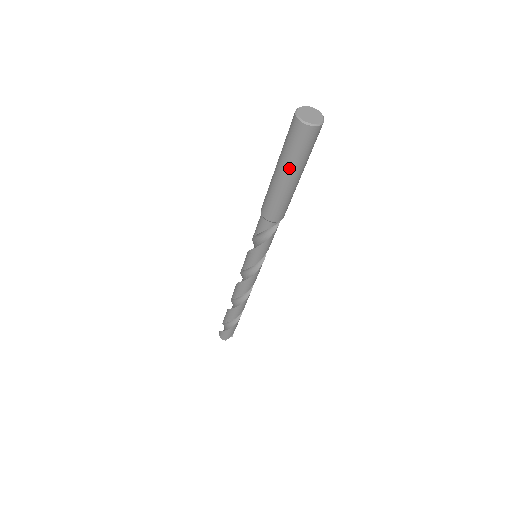
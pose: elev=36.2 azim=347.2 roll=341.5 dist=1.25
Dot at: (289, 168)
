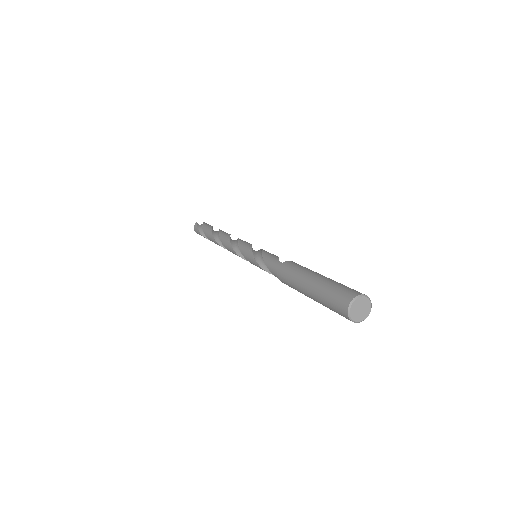
Dot at: (317, 299)
